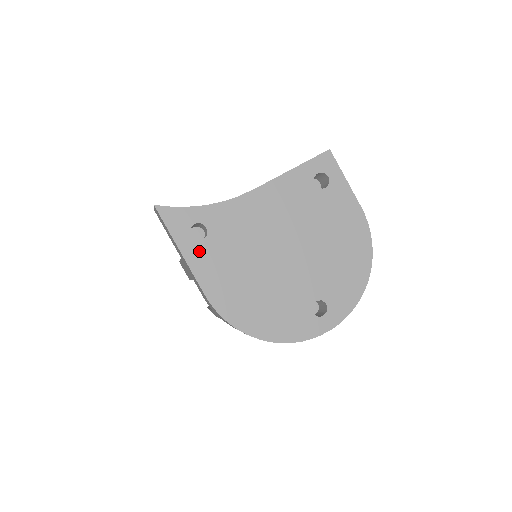
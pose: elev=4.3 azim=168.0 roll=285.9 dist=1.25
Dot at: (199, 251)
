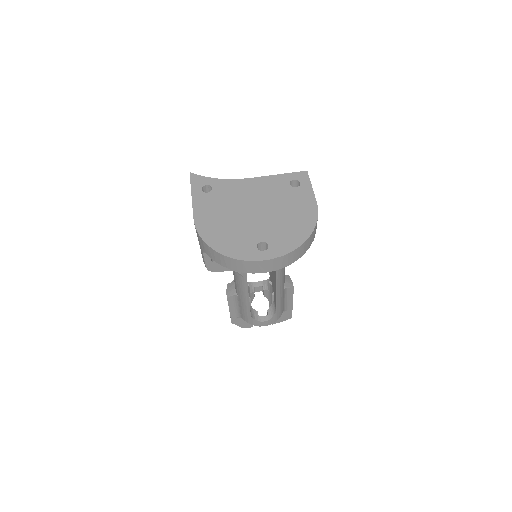
Dot at: (202, 197)
